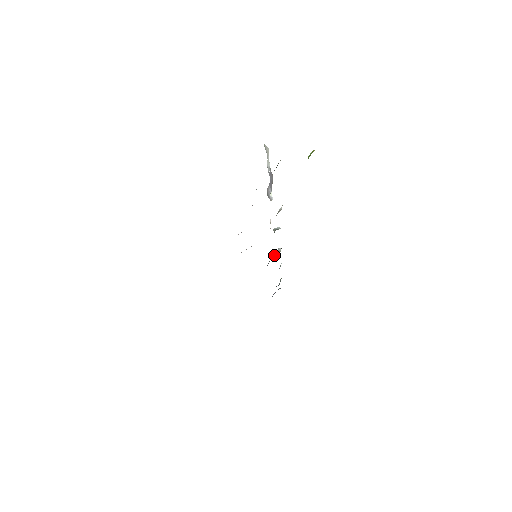
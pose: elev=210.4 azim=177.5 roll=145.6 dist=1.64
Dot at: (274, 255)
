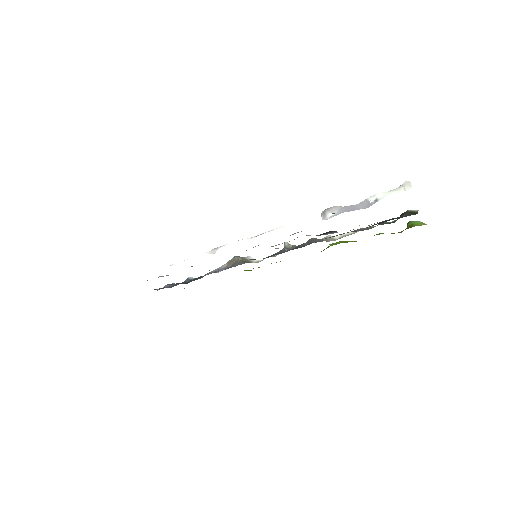
Dot at: (244, 261)
